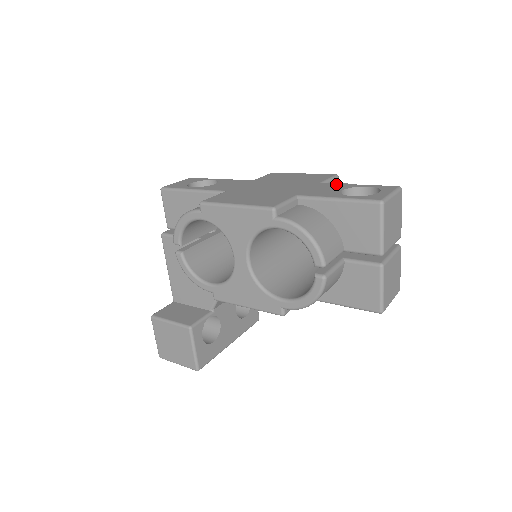
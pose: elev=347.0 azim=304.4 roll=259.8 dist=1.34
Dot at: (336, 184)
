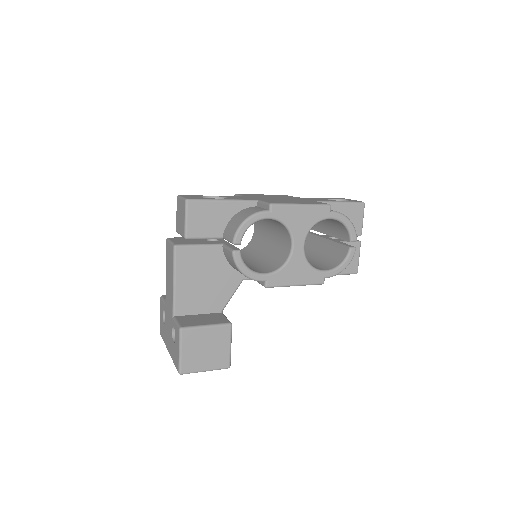
Dot at: occluded
